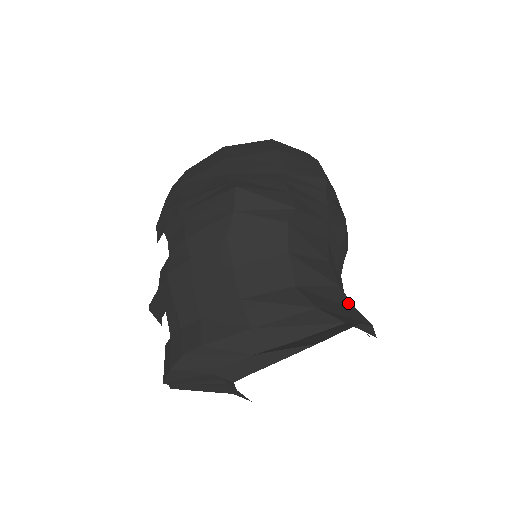
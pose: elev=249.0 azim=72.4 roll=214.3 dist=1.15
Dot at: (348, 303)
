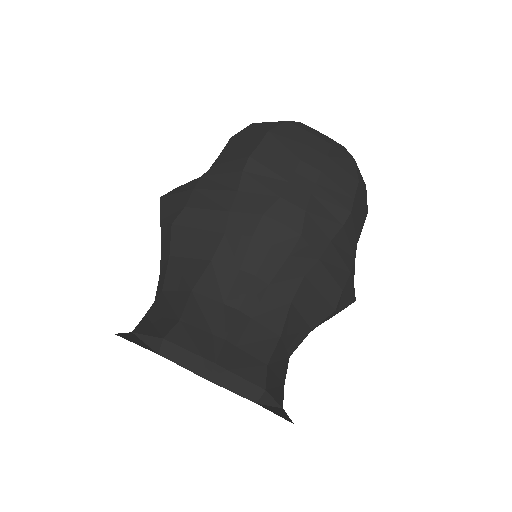
Dot at: (180, 311)
